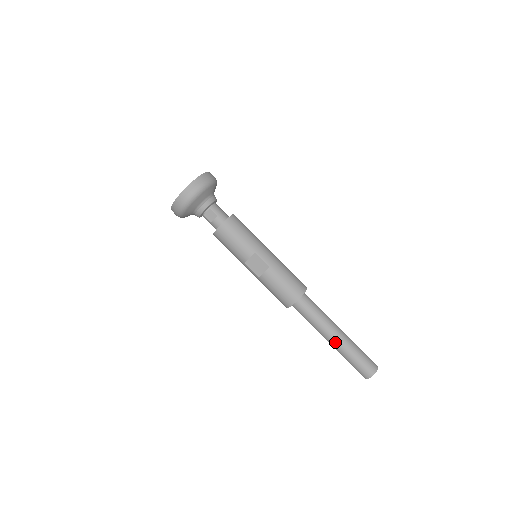
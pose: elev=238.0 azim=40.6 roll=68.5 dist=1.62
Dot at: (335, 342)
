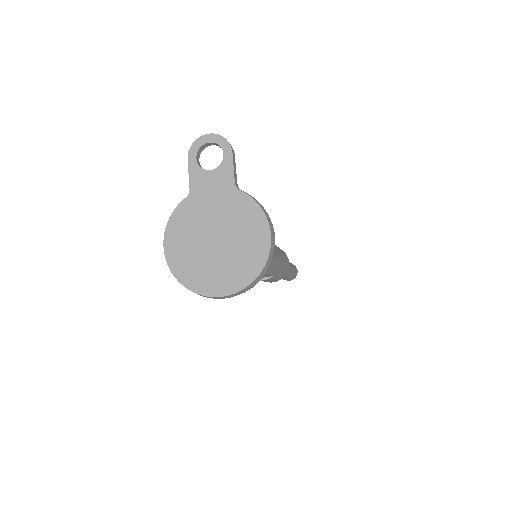
Dot at: occluded
